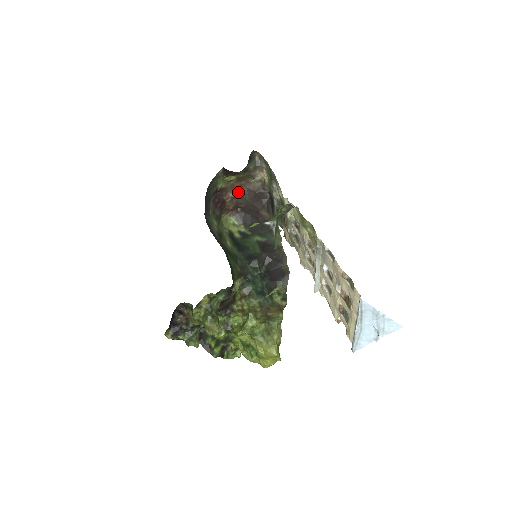
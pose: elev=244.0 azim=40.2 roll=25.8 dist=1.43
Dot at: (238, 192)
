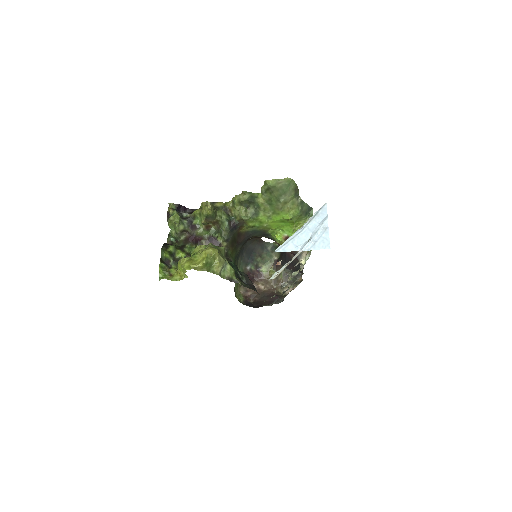
Dot at: (265, 289)
